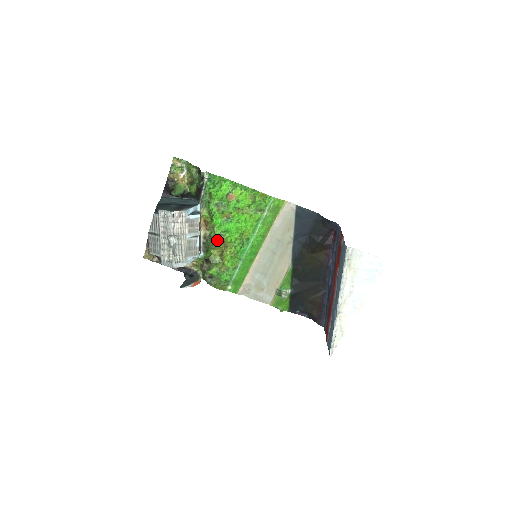
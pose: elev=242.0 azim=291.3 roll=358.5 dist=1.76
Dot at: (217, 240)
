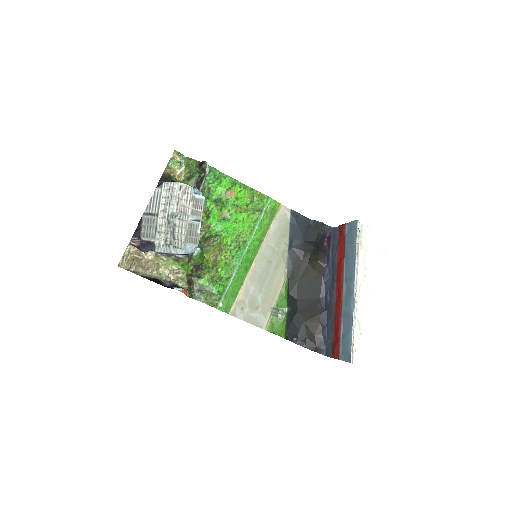
Dot at: (212, 240)
